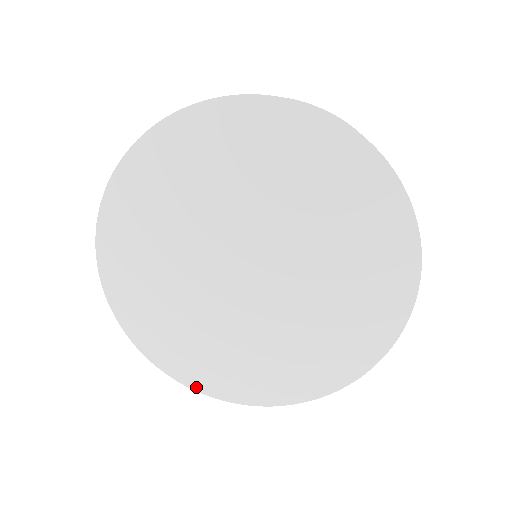
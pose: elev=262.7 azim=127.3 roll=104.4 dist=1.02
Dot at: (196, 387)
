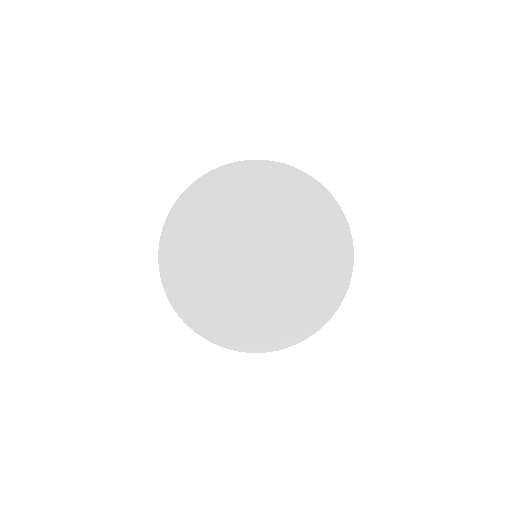
Dot at: (281, 347)
